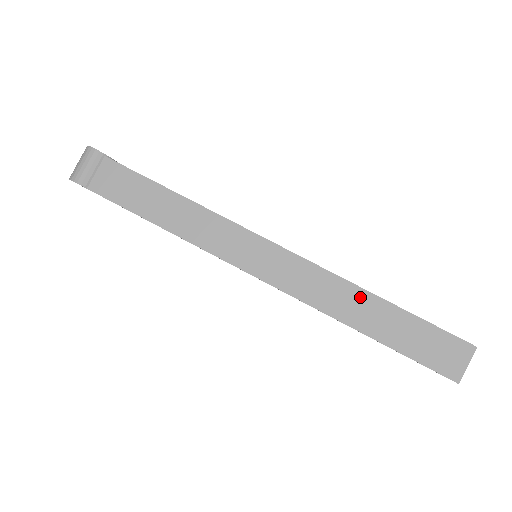
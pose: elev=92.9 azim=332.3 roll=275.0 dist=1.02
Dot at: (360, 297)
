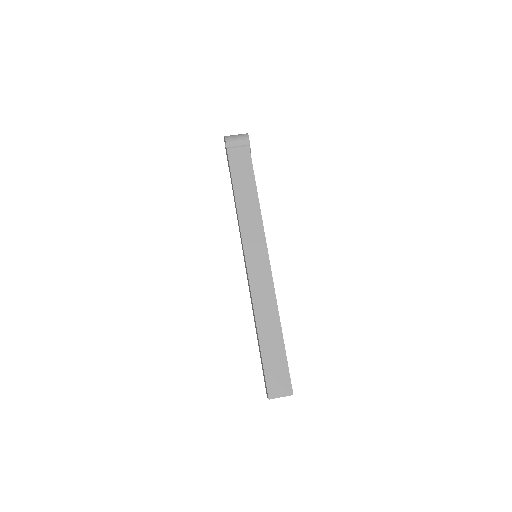
Dot at: (275, 321)
